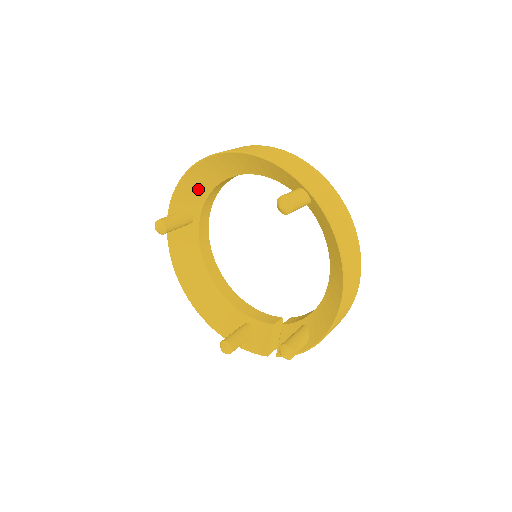
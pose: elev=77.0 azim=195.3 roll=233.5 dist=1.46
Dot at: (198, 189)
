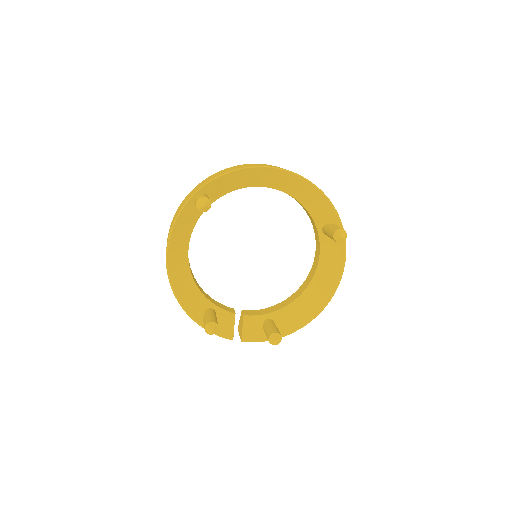
Dot at: (235, 183)
